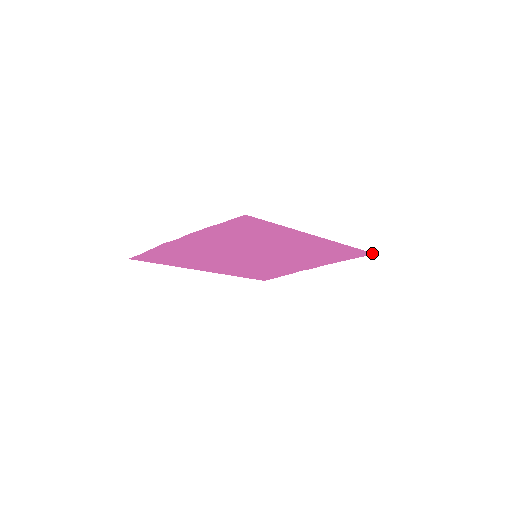
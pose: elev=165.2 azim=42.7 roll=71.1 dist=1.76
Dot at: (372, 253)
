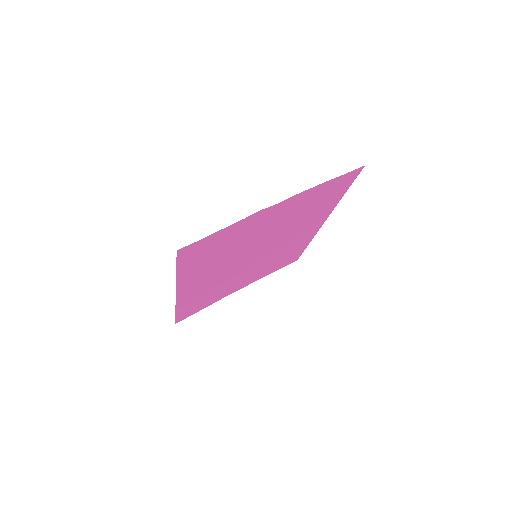
Dot at: (297, 259)
